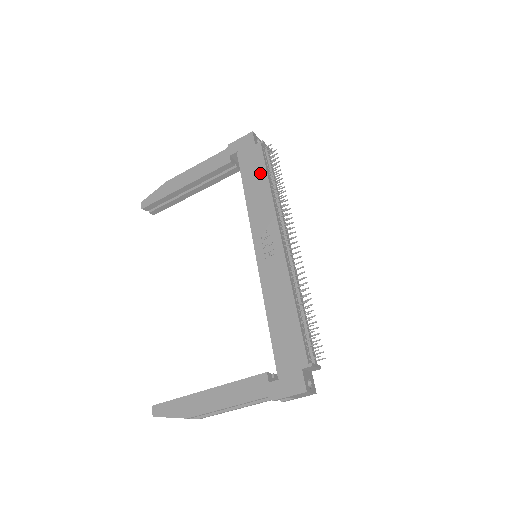
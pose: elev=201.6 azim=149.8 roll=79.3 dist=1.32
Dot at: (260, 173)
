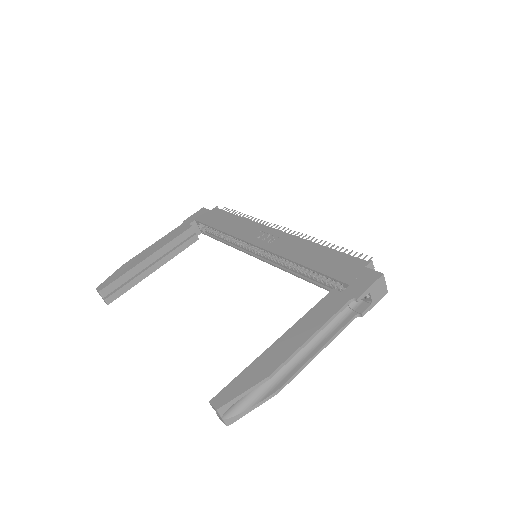
Dot at: (227, 217)
